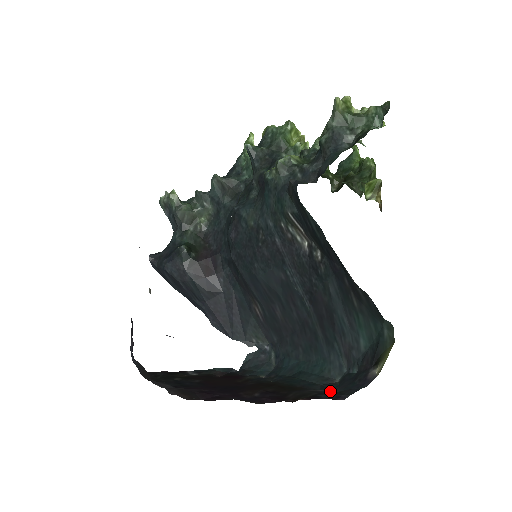
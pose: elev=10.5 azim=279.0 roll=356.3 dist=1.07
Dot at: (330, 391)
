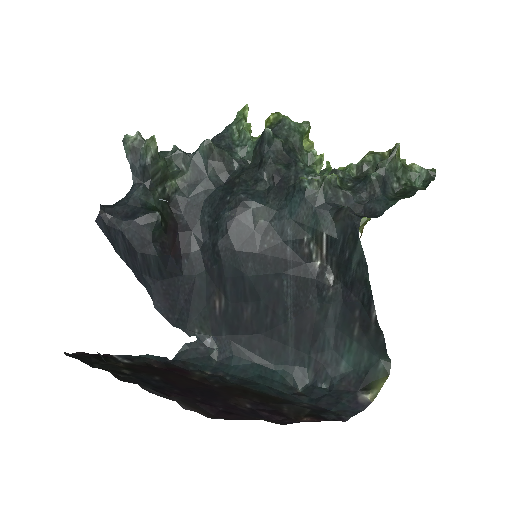
Dot at: (318, 408)
